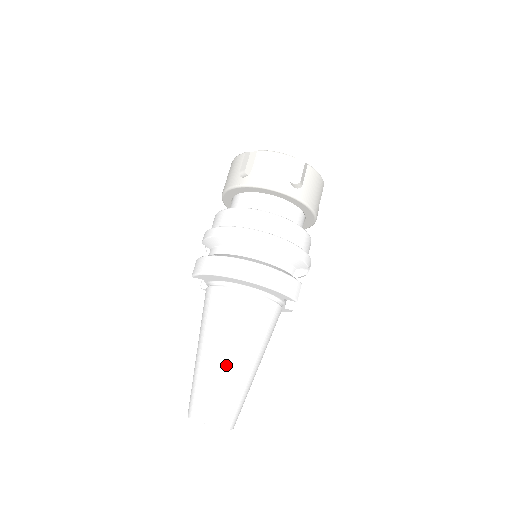
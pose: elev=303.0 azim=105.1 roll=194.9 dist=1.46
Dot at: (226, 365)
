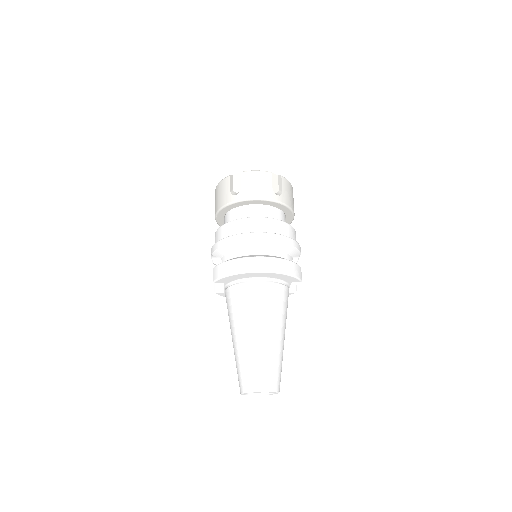
Dot at: (264, 342)
